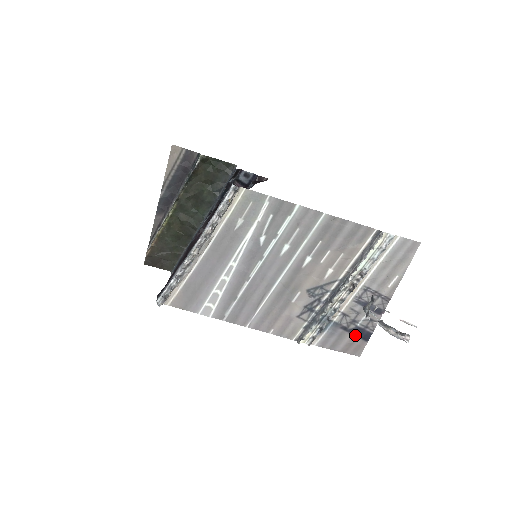
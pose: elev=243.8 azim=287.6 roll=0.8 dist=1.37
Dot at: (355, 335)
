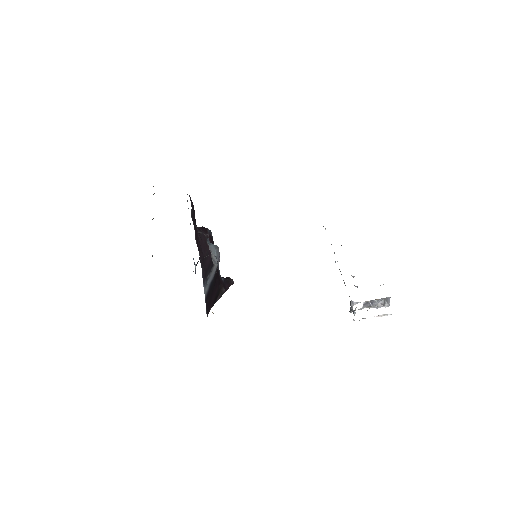
Dot at: occluded
